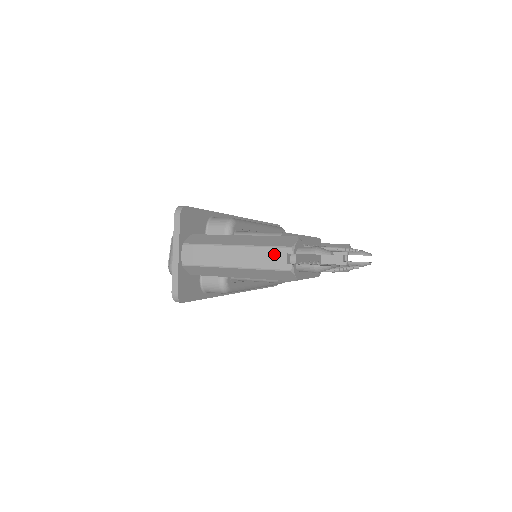
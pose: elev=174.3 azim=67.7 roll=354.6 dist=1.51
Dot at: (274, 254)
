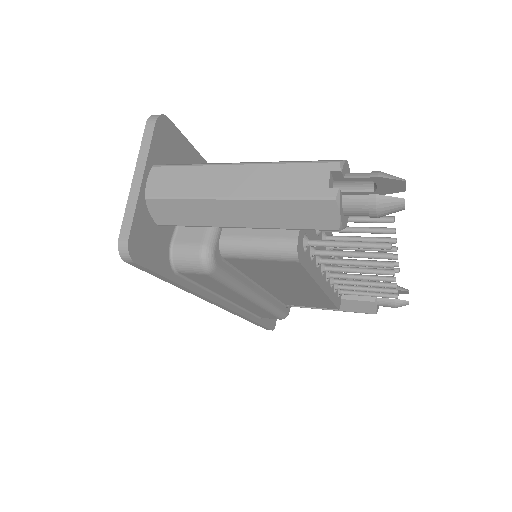
Dot at: (306, 173)
